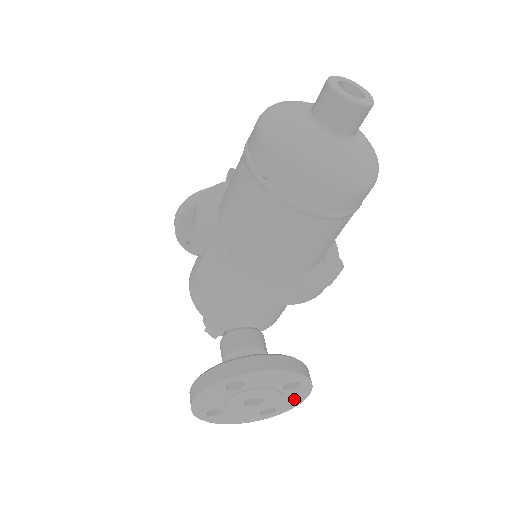
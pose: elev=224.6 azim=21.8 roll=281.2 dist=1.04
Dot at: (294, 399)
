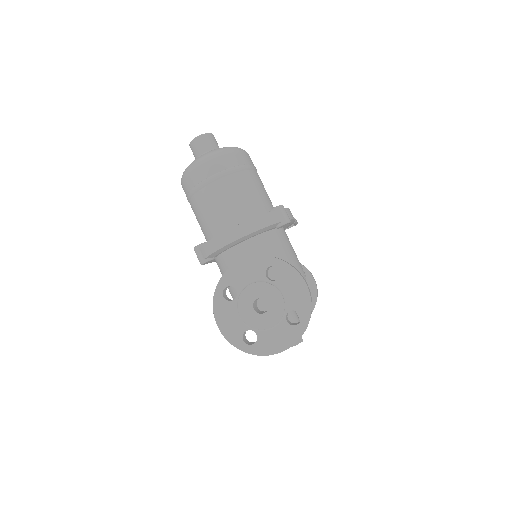
Dot at: (297, 290)
